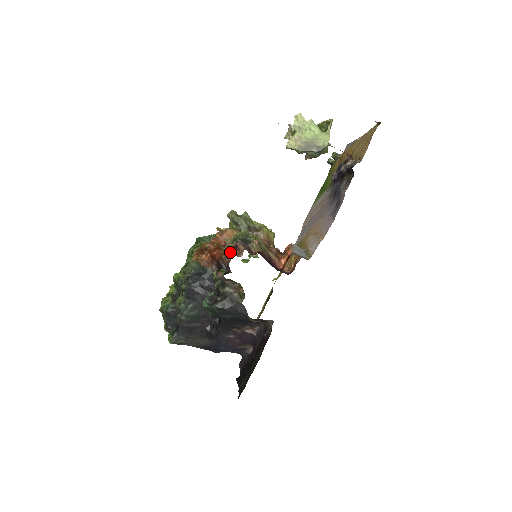
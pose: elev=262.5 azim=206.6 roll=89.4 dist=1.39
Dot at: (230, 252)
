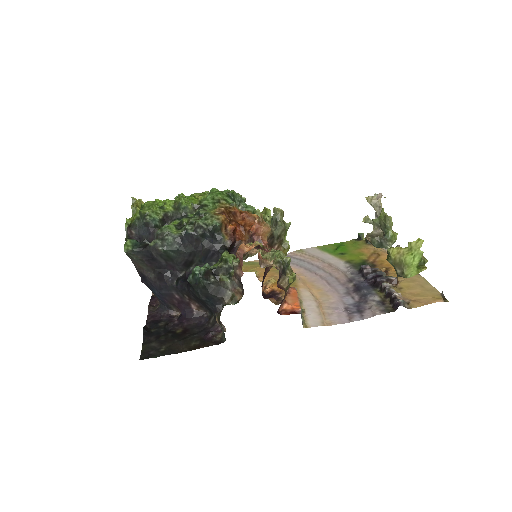
Dot at: occluded
